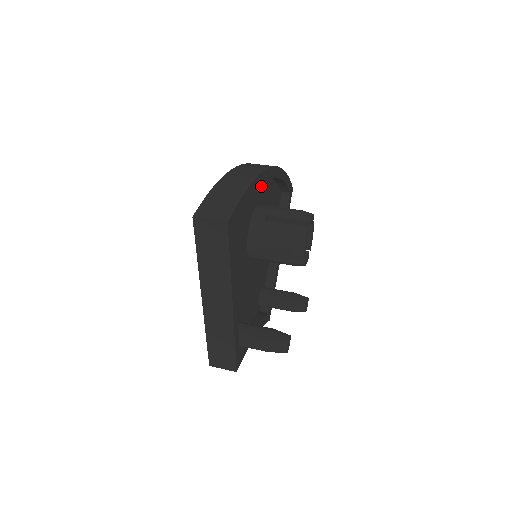
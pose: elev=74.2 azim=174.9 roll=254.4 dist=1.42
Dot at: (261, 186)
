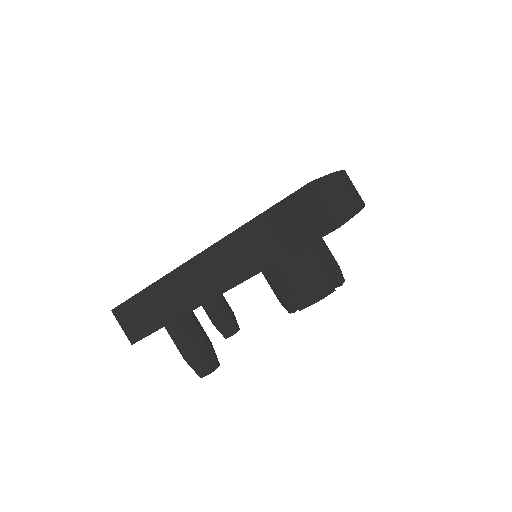
Dot at: occluded
